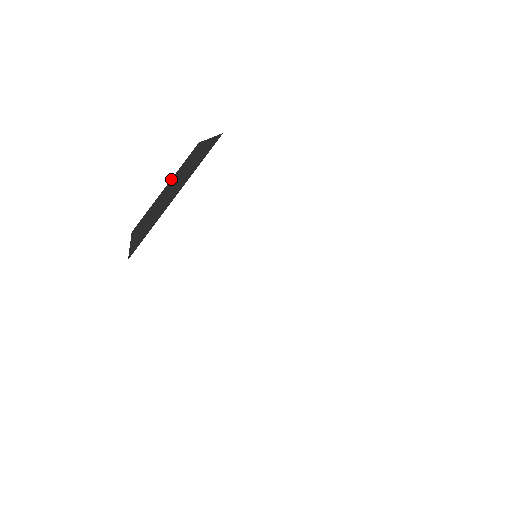
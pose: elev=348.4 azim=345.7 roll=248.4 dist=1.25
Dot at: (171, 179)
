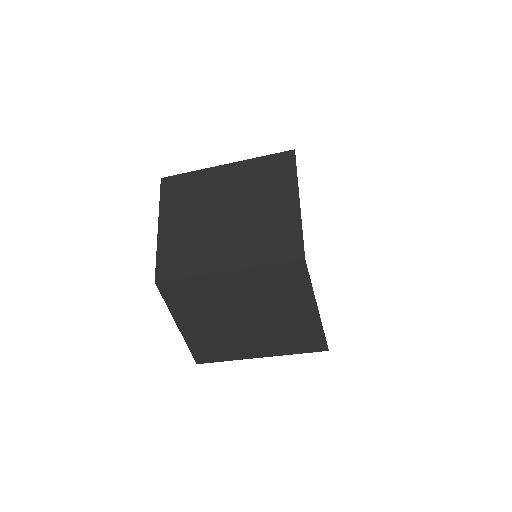
Dot at: occluded
